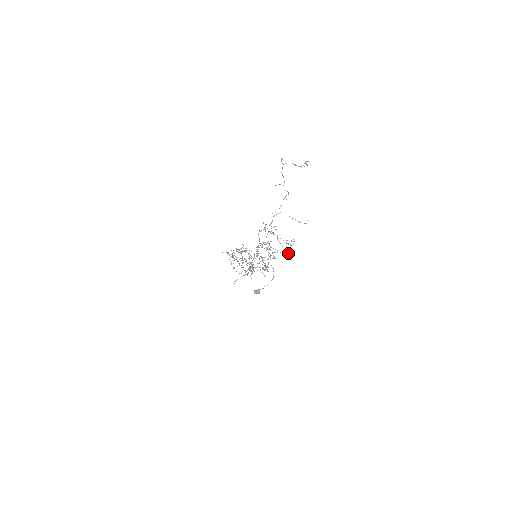
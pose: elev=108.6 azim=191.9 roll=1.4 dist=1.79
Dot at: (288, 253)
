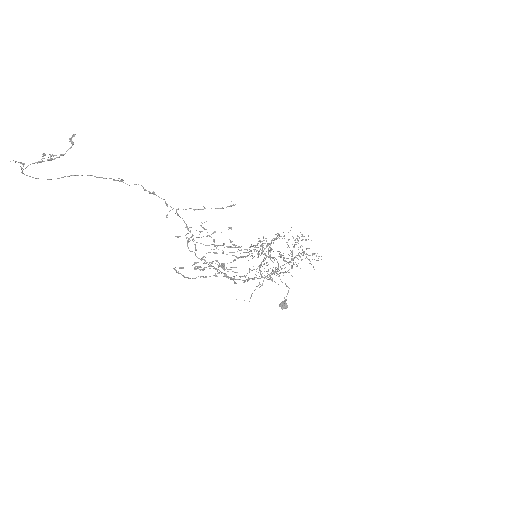
Dot at: occluded
